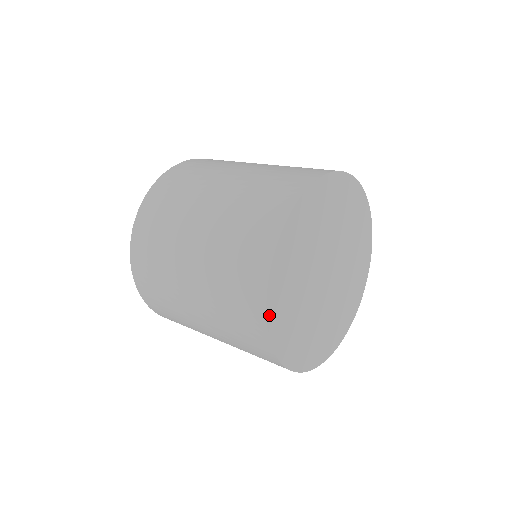
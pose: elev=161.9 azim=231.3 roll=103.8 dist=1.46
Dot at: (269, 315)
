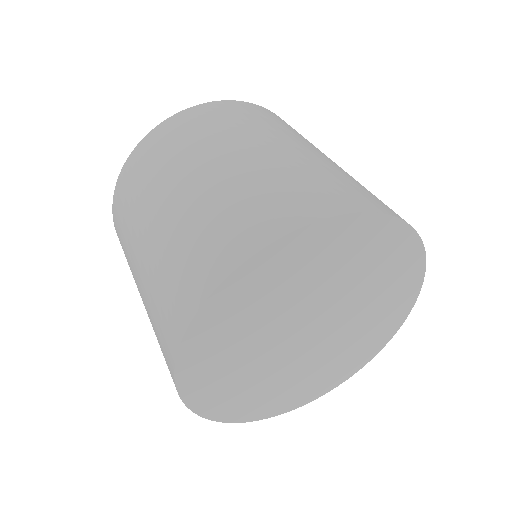
Dot at: (218, 293)
